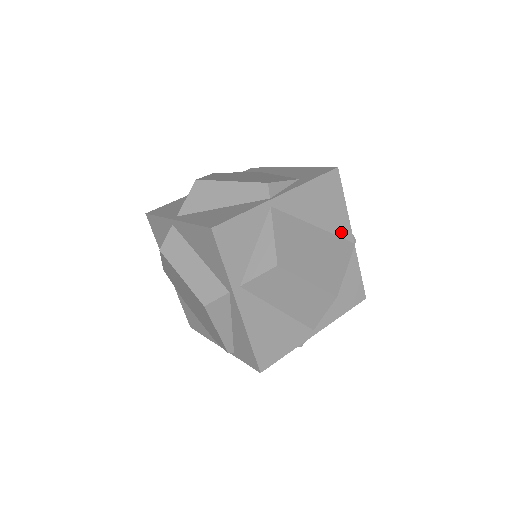
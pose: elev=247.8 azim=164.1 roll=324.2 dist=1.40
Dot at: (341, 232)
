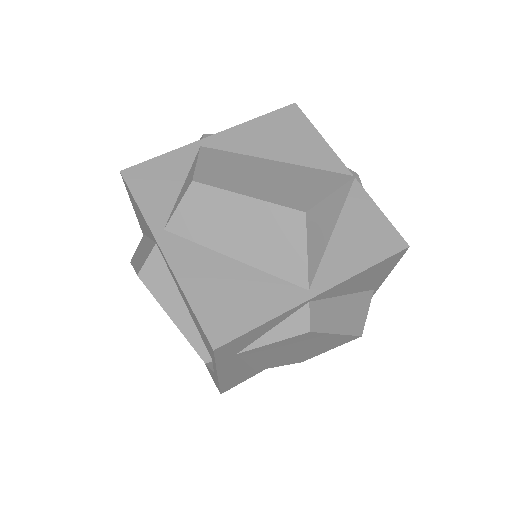
Dot at: (323, 165)
